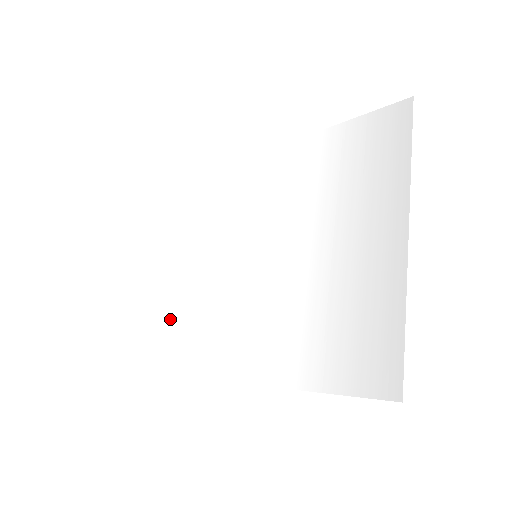
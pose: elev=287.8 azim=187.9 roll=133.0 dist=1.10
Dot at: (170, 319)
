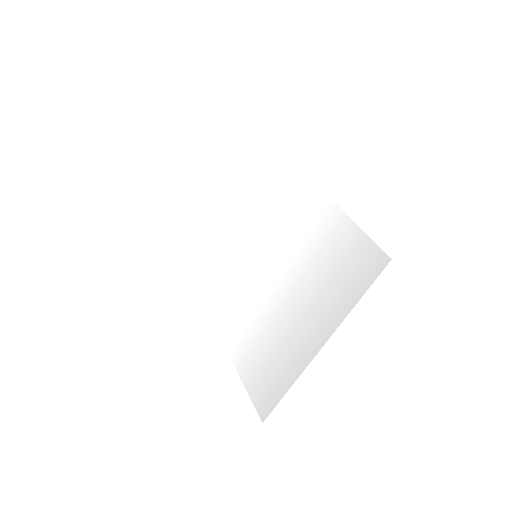
Dot at: (202, 237)
